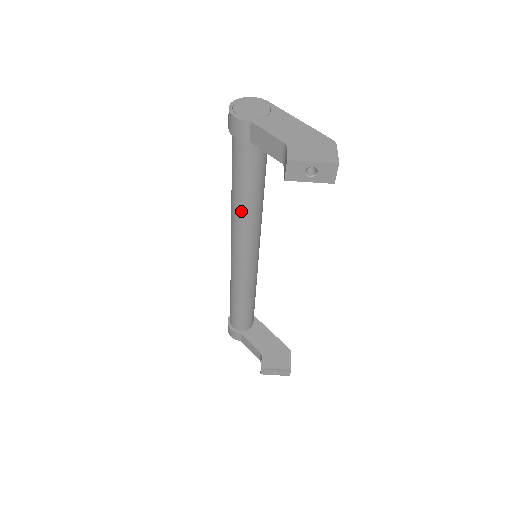
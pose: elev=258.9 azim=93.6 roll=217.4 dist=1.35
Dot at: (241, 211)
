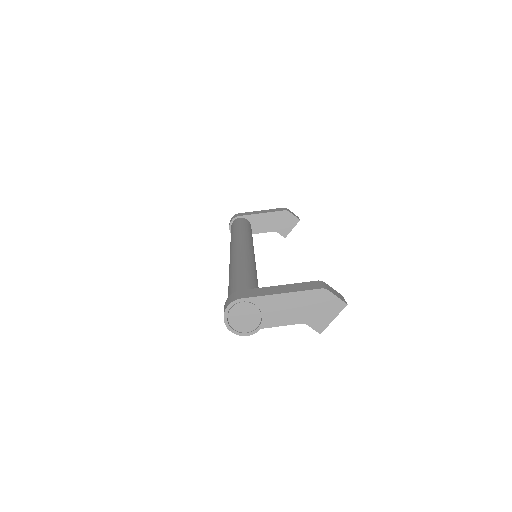
Dot at: occluded
